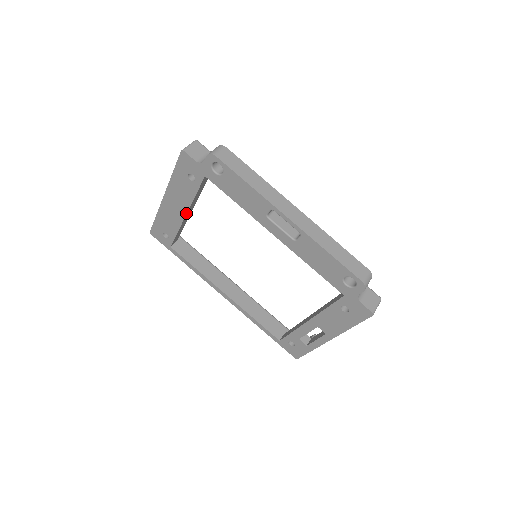
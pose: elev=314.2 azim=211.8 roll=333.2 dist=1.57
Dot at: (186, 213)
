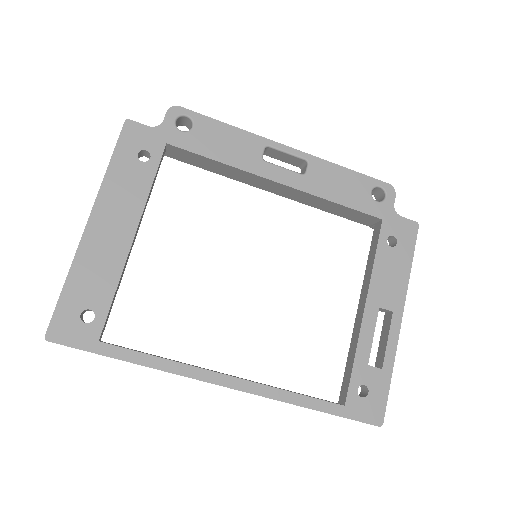
Dot at: (135, 230)
